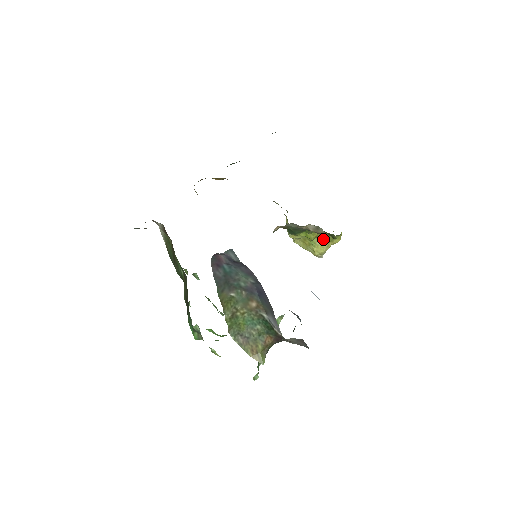
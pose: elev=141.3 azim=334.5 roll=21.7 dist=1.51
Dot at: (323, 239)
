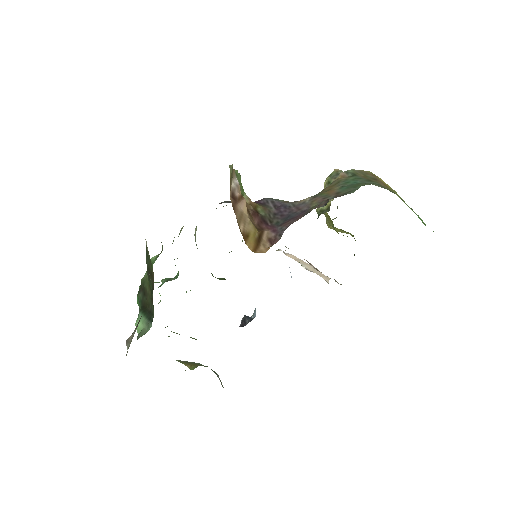
Dot at: (348, 232)
